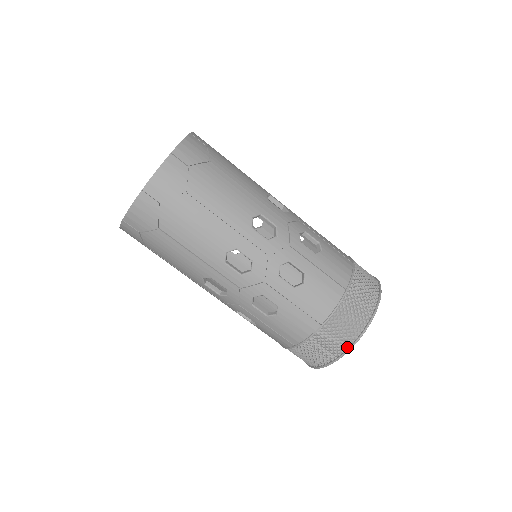
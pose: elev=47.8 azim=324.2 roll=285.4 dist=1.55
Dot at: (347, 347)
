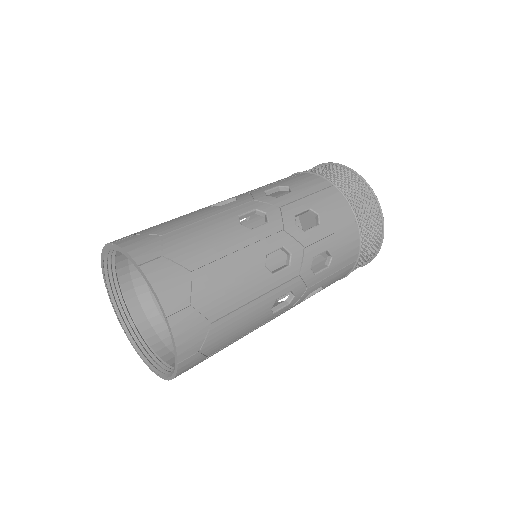
Dot at: (379, 213)
